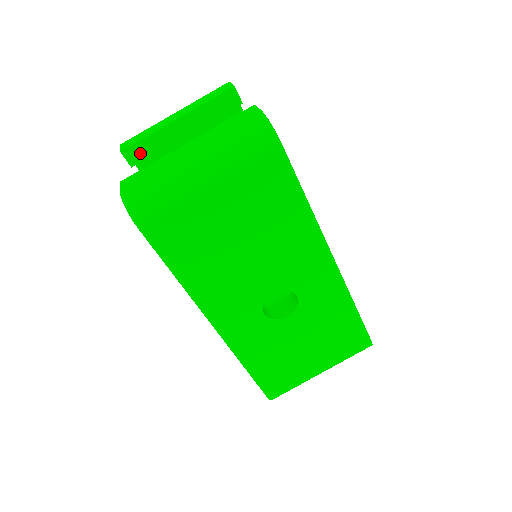
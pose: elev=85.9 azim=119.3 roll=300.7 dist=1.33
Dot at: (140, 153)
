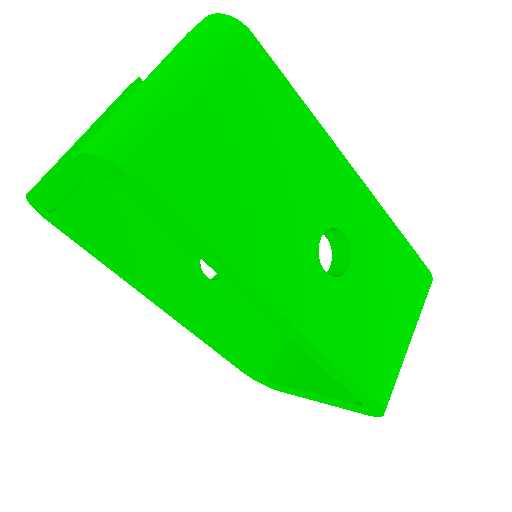
Dot at: (60, 184)
